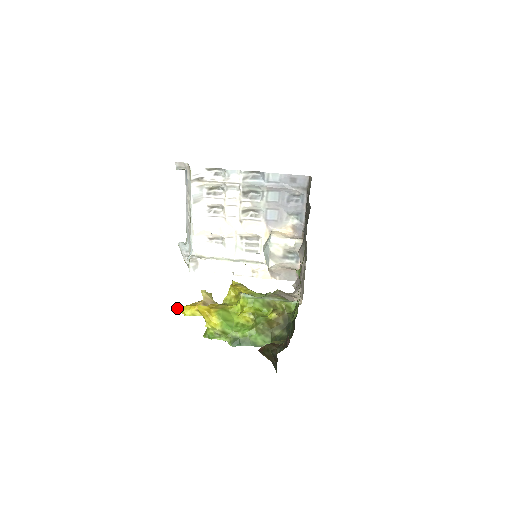
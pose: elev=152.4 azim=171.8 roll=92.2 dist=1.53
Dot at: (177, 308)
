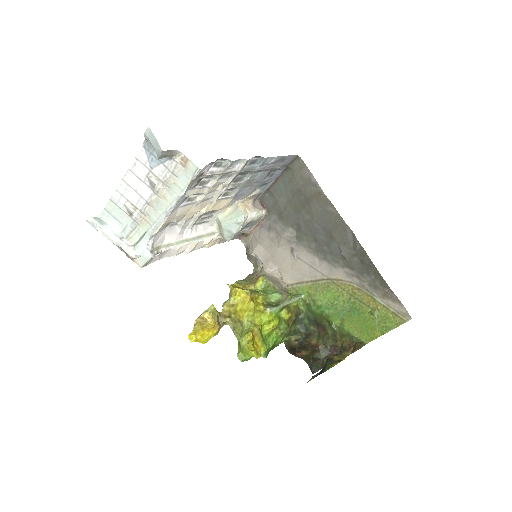
Dot at: (189, 338)
